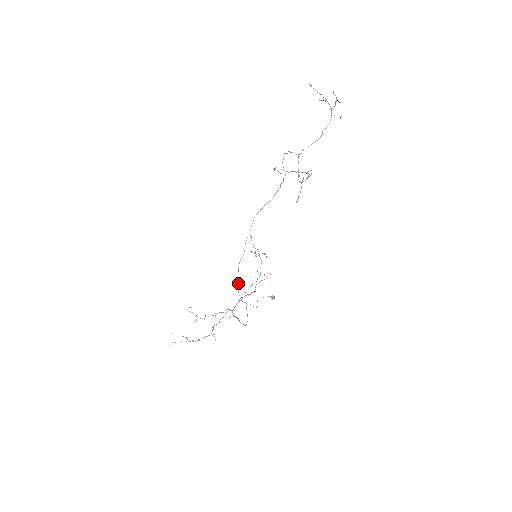
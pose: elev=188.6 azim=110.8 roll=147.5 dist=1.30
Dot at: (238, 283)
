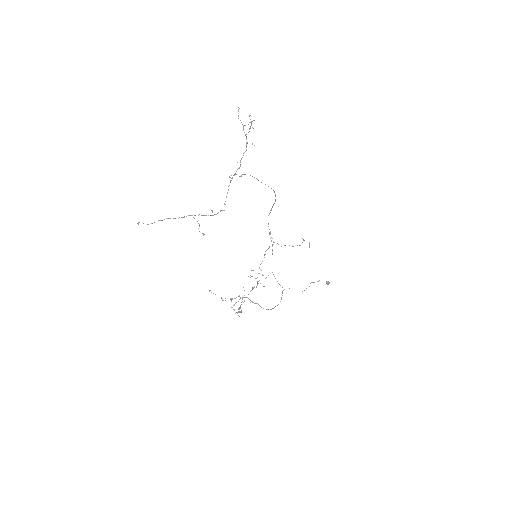
Dot at: occluded
